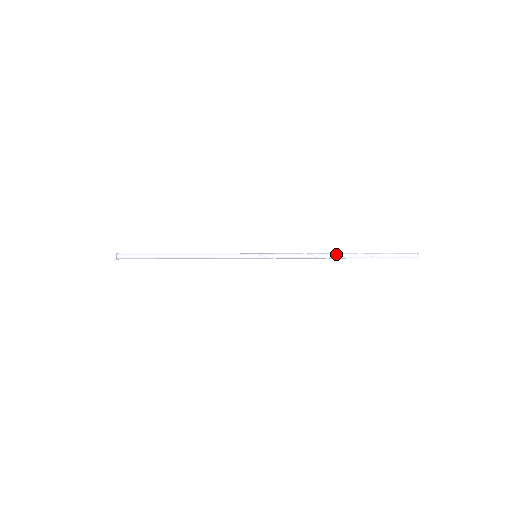
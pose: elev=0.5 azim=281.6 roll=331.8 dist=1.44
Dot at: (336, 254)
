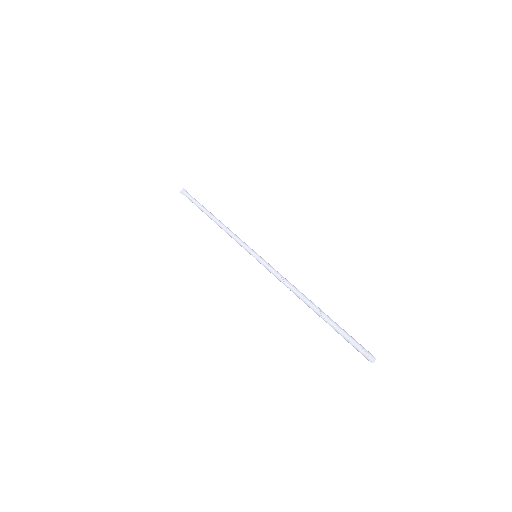
Dot at: (306, 304)
